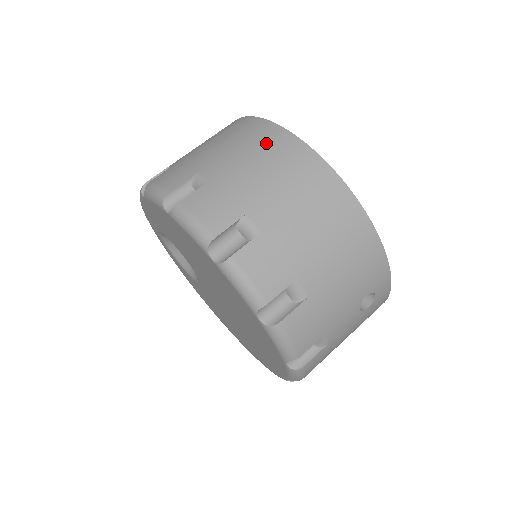
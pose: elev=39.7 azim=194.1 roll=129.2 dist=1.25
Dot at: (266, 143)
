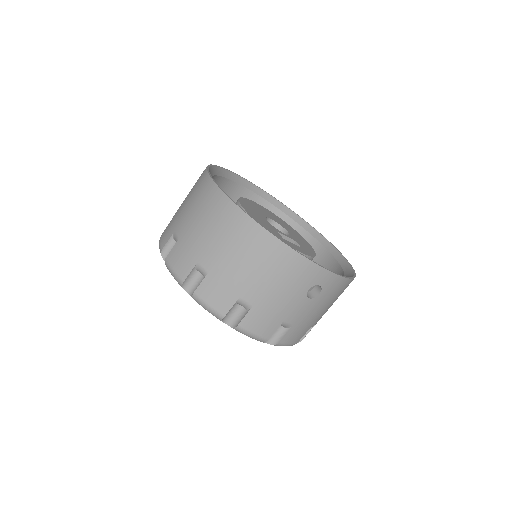
Dot at: (206, 201)
